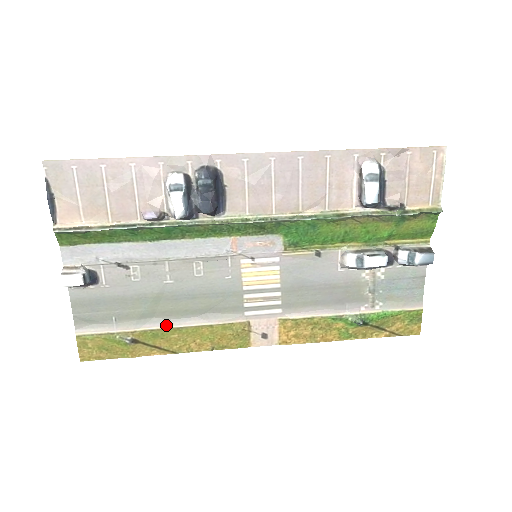
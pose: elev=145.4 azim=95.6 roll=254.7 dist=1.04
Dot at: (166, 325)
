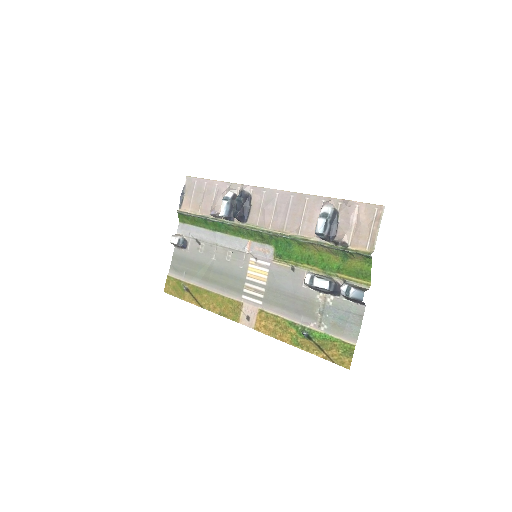
Dot at: (204, 286)
